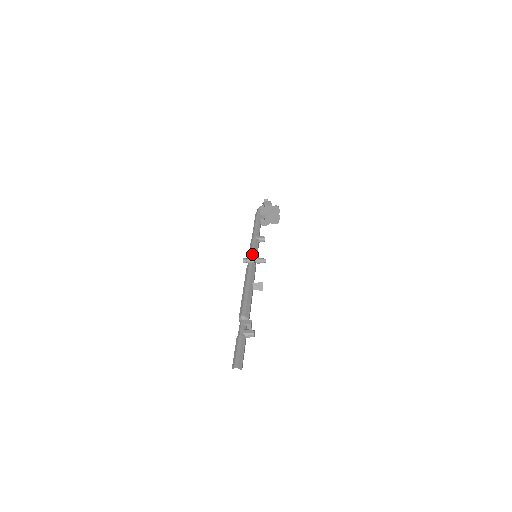
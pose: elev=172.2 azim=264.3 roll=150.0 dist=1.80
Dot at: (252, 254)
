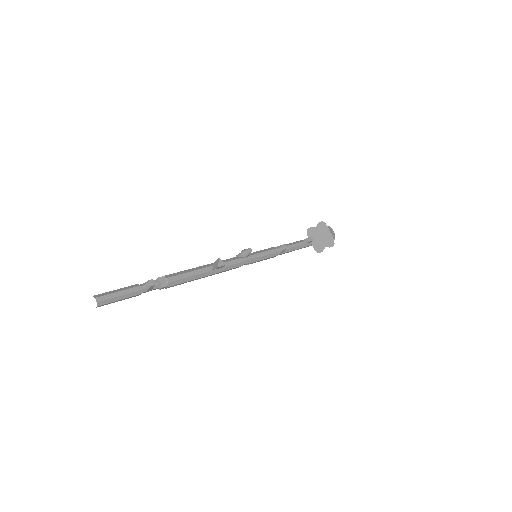
Dot at: occluded
